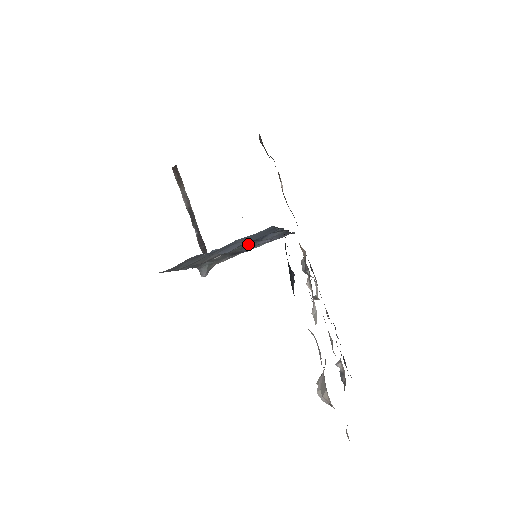
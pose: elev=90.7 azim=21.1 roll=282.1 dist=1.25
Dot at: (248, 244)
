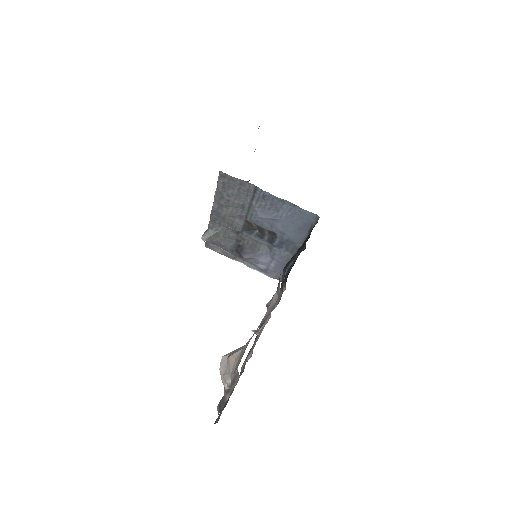
Dot at: (261, 242)
